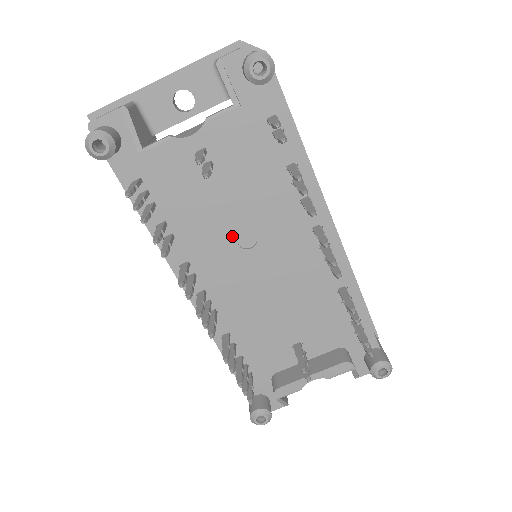
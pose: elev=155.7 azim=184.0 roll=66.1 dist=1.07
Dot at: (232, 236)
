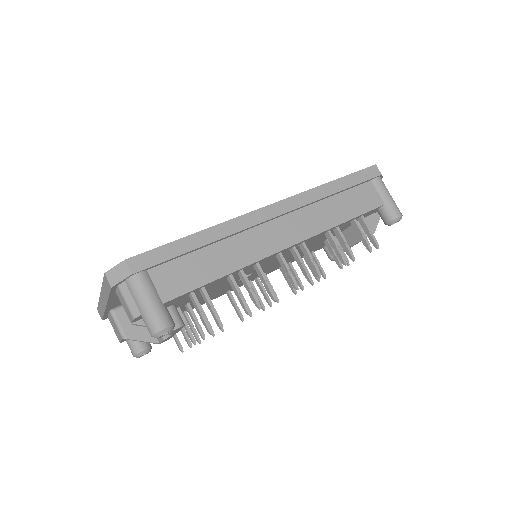
Dot at: occluded
